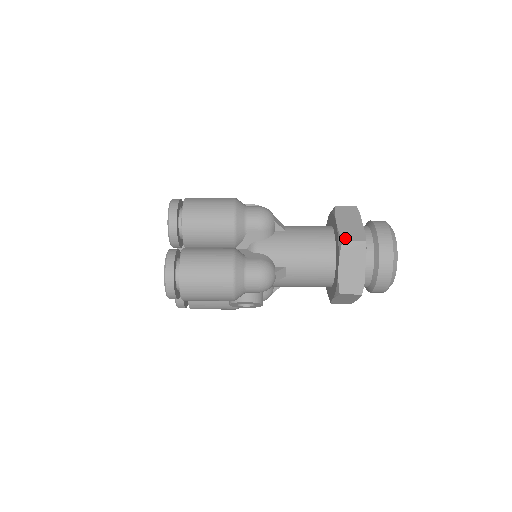
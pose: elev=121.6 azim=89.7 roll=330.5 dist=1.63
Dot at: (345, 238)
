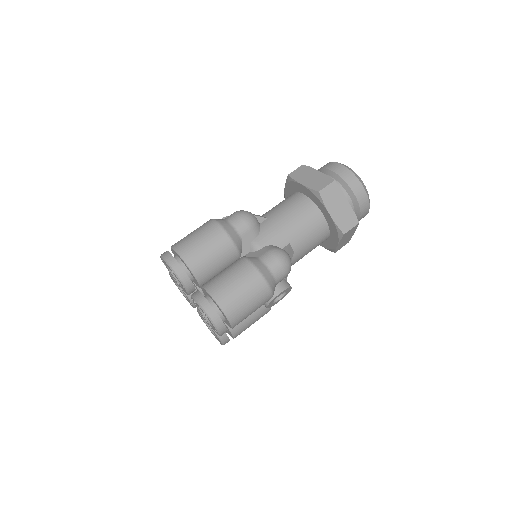
Dot at: (319, 189)
